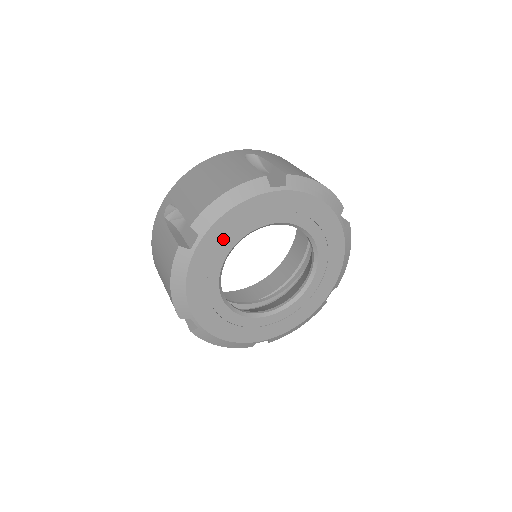
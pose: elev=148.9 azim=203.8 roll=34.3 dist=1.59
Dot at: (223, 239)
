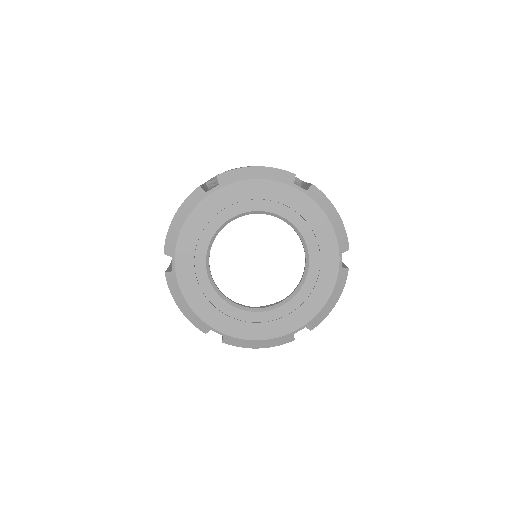
Dot at: (235, 201)
